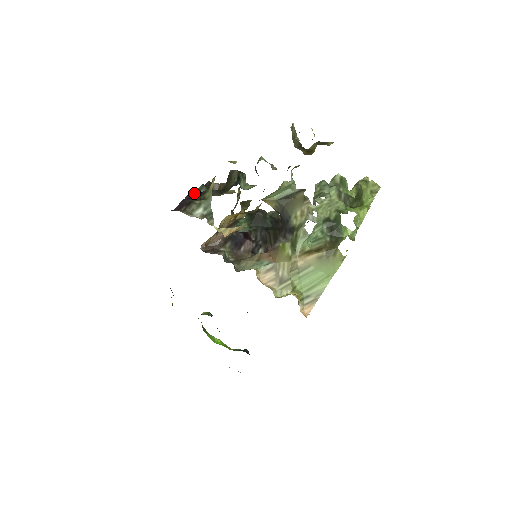
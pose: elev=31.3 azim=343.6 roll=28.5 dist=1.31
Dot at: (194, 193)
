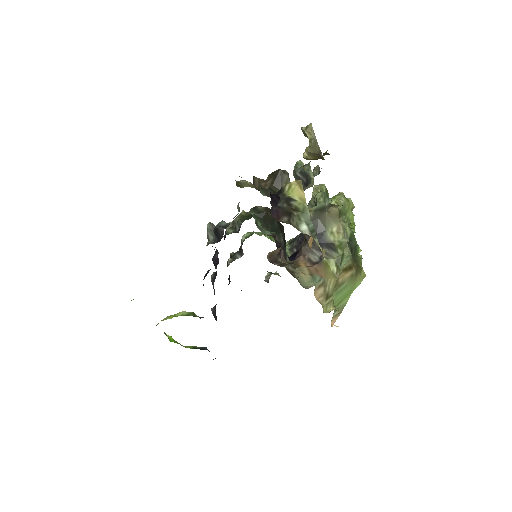
Dot at: (271, 196)
